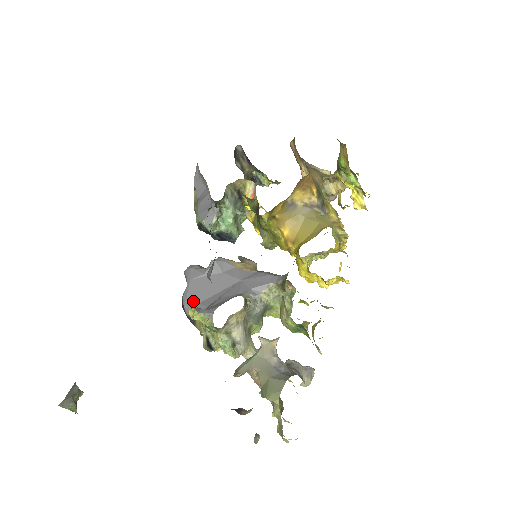
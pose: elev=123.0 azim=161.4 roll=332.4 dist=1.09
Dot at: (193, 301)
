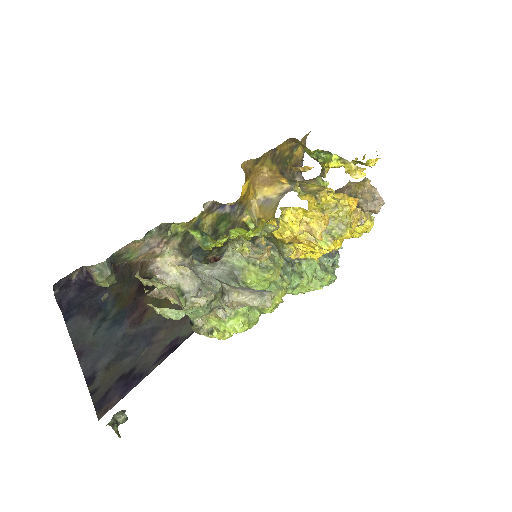
Dot at: occluded
